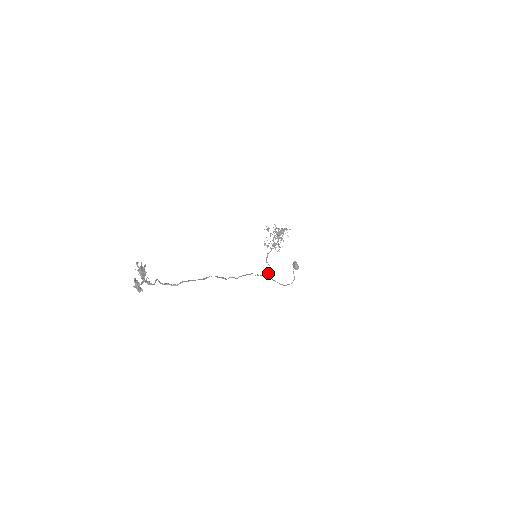
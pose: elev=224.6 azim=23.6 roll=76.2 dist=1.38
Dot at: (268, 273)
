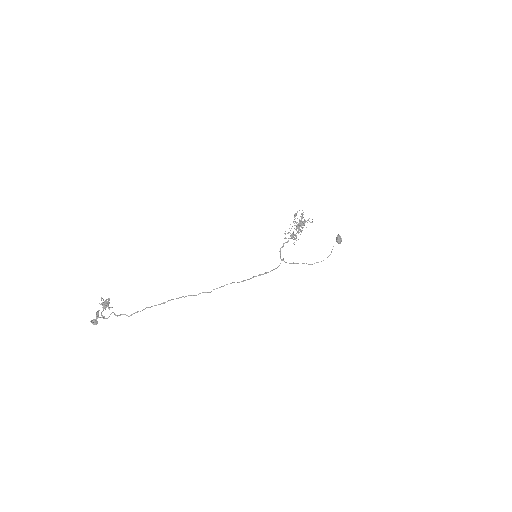
Dot at: (283, 260)
